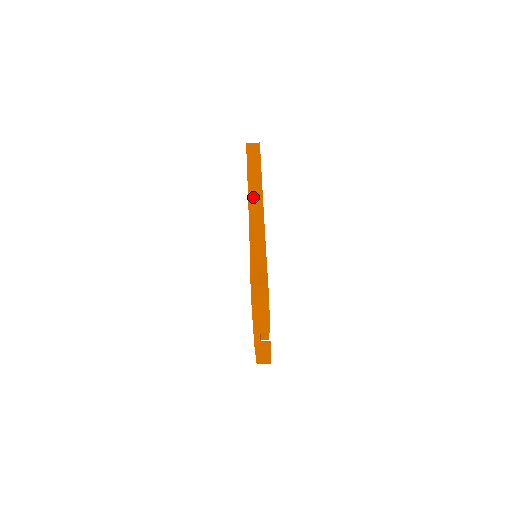
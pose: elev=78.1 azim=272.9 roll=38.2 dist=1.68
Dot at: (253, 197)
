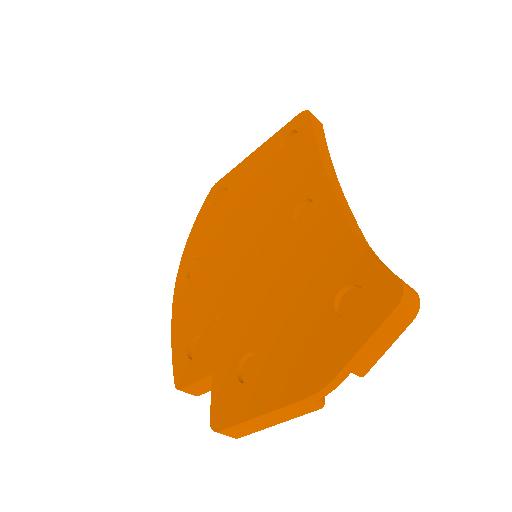
Dot at: (329, 170)
